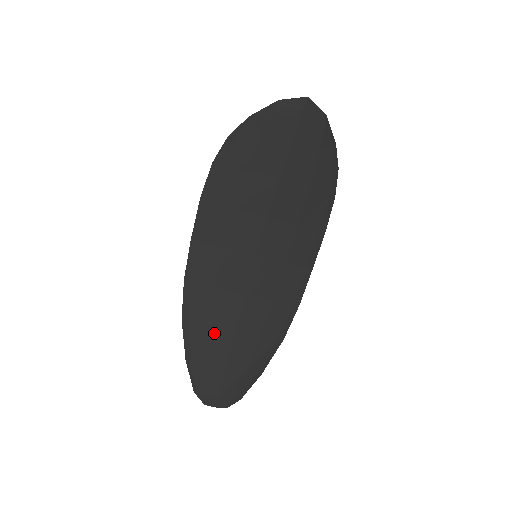
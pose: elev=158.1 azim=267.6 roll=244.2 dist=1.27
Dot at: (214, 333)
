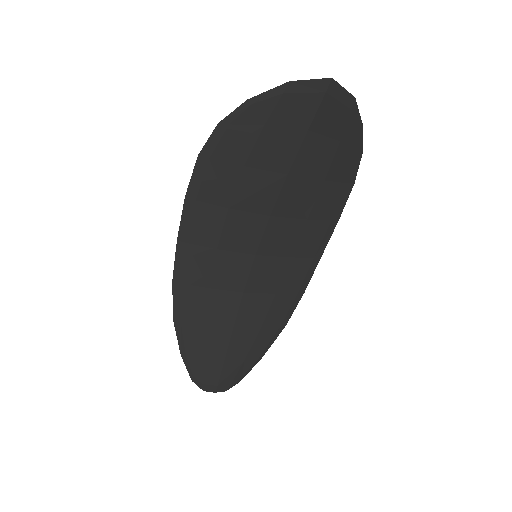
Dot at: (210, 331)
